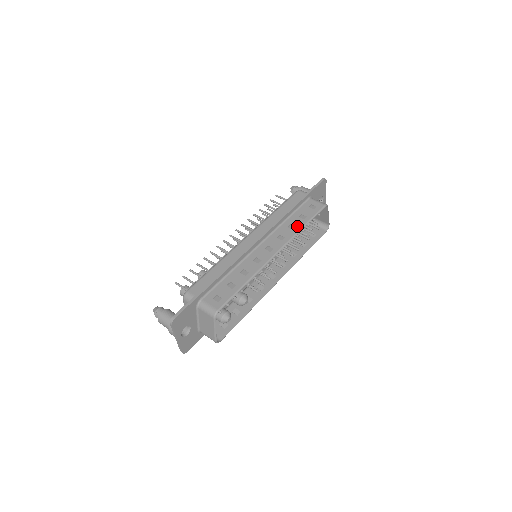
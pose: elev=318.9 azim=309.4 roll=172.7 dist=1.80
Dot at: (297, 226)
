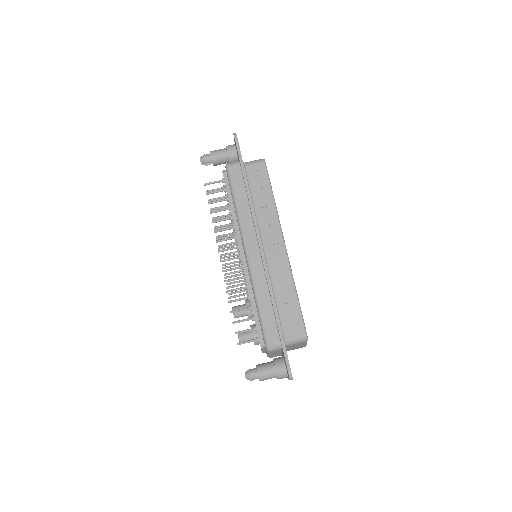
Dot at: (269, 205)
